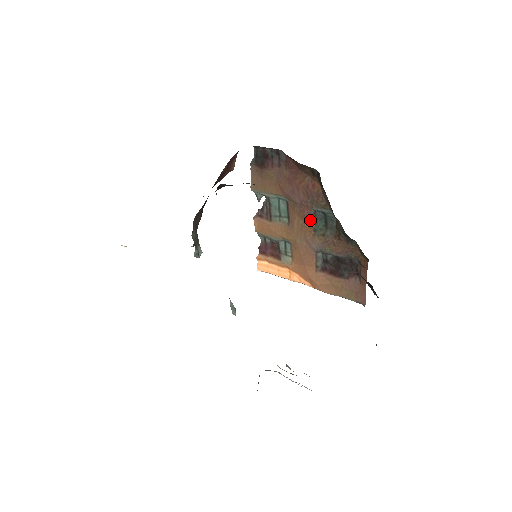
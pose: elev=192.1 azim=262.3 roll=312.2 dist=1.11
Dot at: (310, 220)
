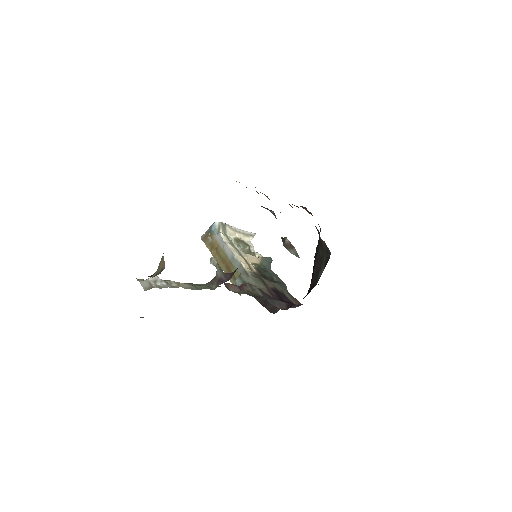
Dot at: occluded
